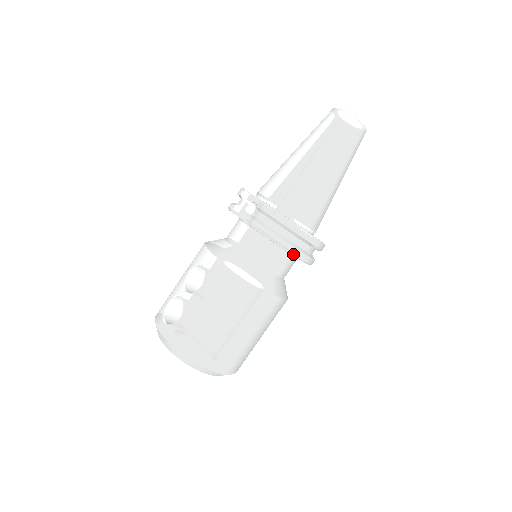
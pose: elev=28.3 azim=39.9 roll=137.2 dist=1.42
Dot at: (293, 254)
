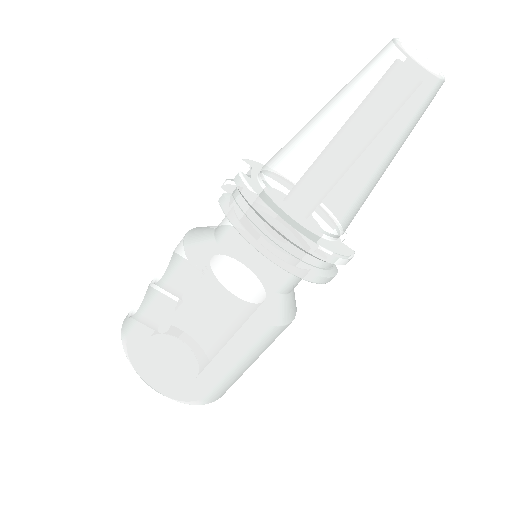
Dot at: (268, 257)
